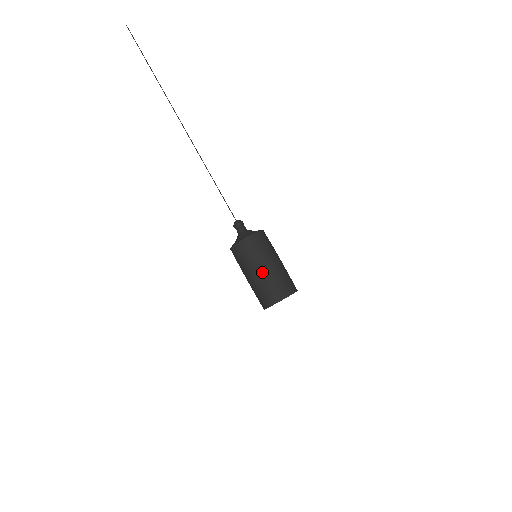
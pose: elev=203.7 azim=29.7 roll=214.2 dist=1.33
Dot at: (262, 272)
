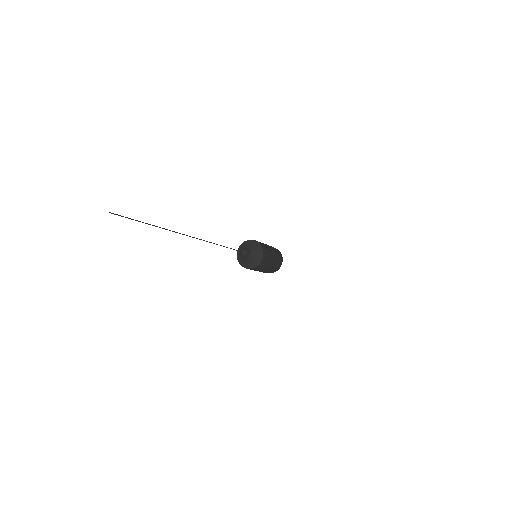
Dot at: (270, 268)
